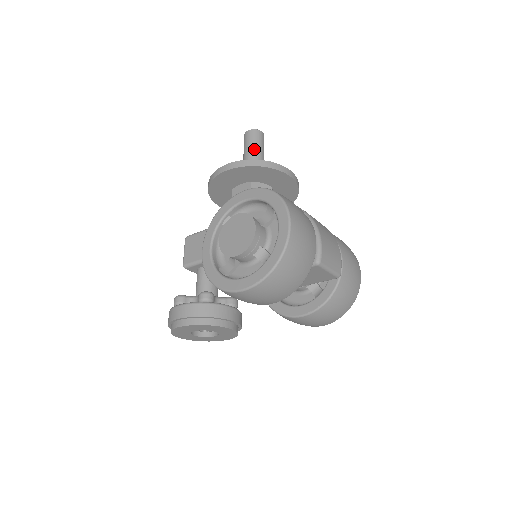
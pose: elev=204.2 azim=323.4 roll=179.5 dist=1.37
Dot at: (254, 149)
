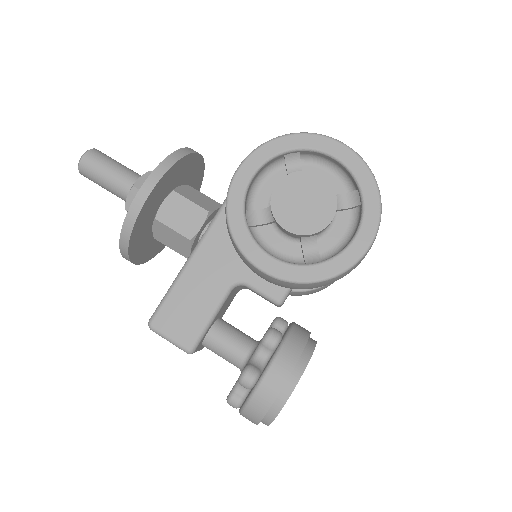
Dot at: (118, 167)
